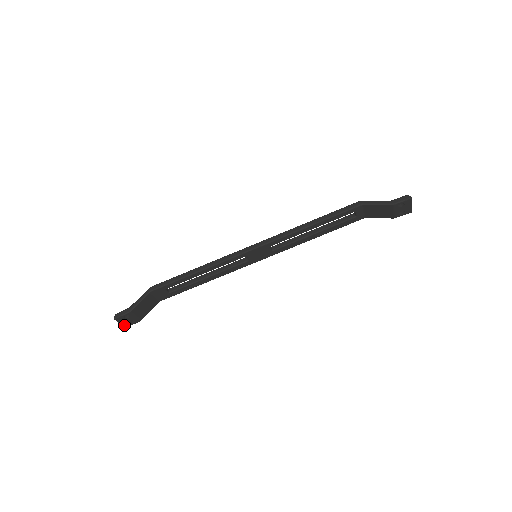
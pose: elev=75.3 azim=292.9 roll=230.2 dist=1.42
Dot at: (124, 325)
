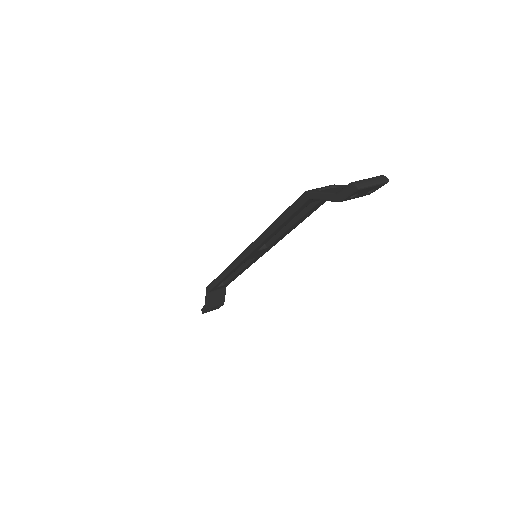
Dot at: occluded
